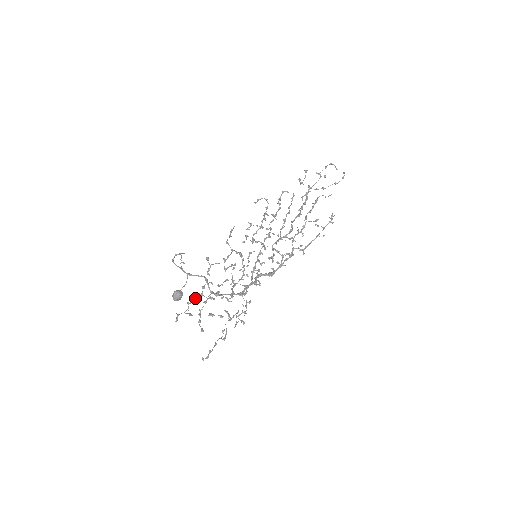
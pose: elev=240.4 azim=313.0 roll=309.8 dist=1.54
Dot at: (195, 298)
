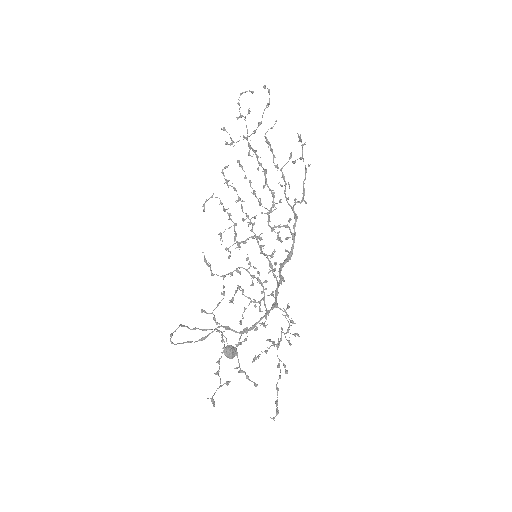
Dot at: (219, 362)
